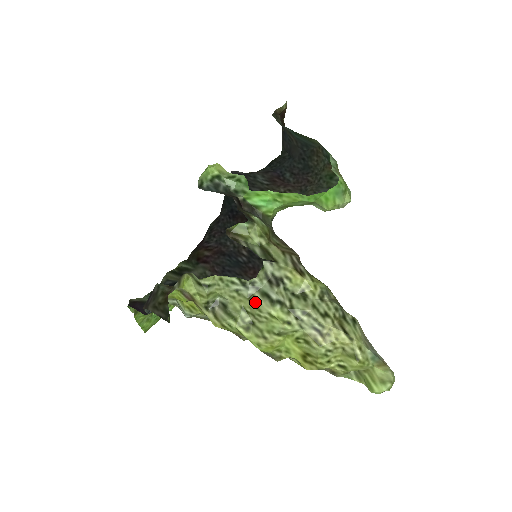
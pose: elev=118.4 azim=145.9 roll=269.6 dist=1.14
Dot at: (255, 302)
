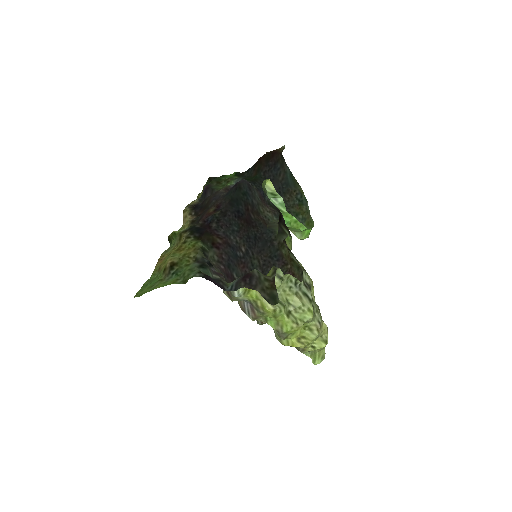
Dot at: (300, 298)
